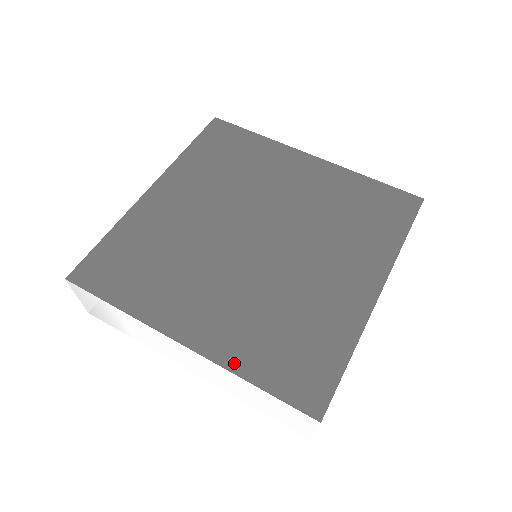
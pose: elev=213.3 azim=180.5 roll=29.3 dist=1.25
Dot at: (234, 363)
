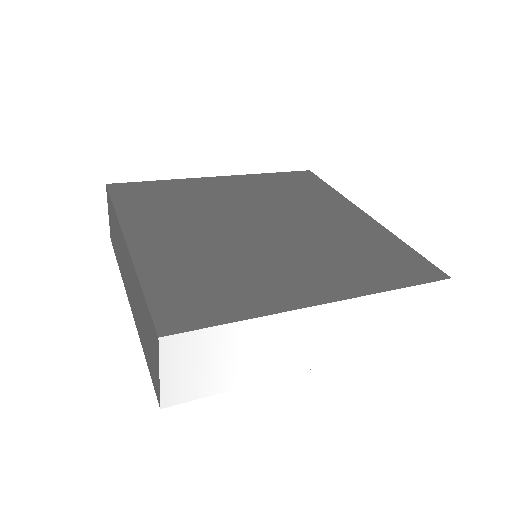
Dot at: (370, 288)
